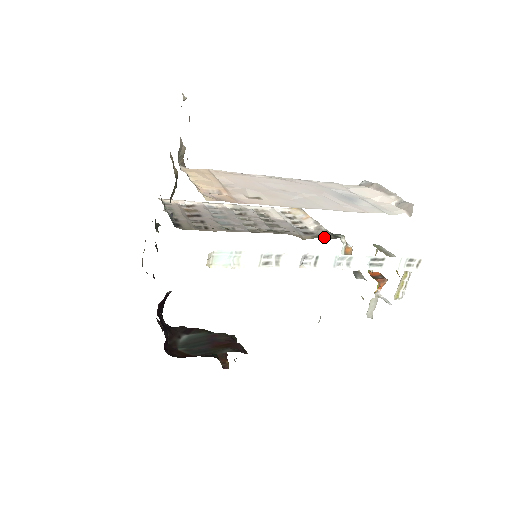
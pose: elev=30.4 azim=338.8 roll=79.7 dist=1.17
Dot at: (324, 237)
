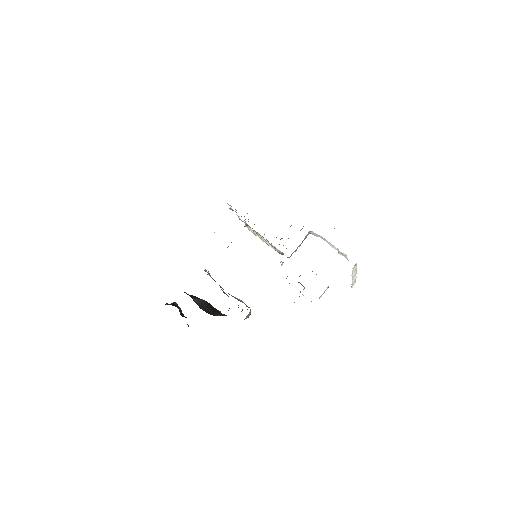
Dot at: occluded
